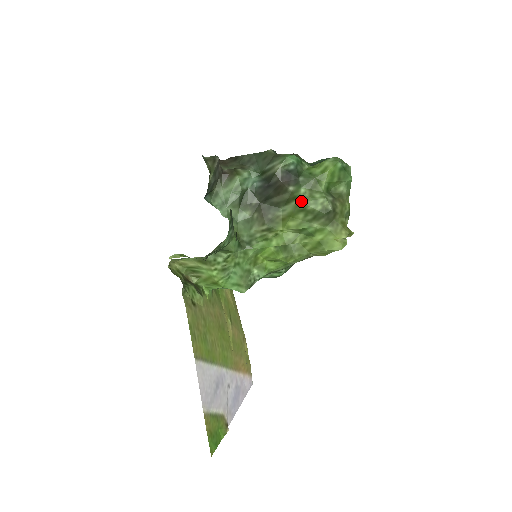
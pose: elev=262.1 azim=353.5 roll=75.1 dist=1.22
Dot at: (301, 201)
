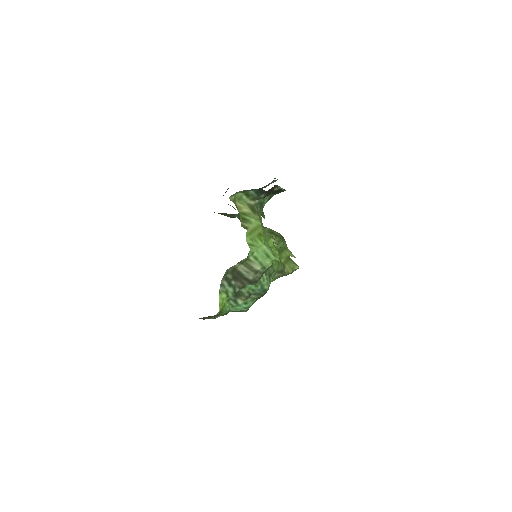
Dot at: occluded
